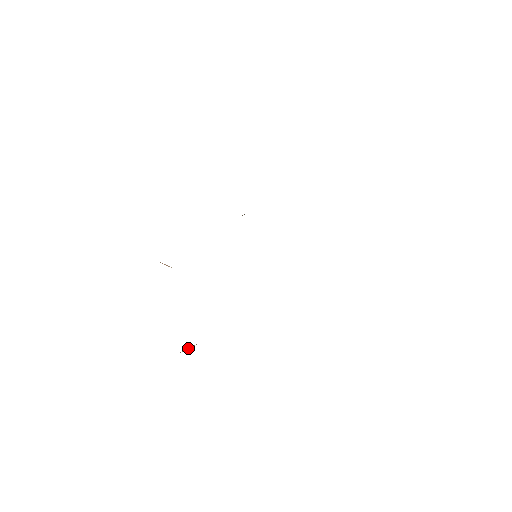
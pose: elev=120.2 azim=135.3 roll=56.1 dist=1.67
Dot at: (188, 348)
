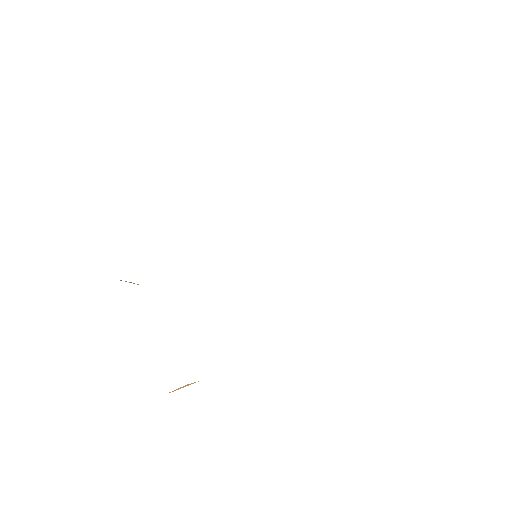
Dot at: (183, 387)
